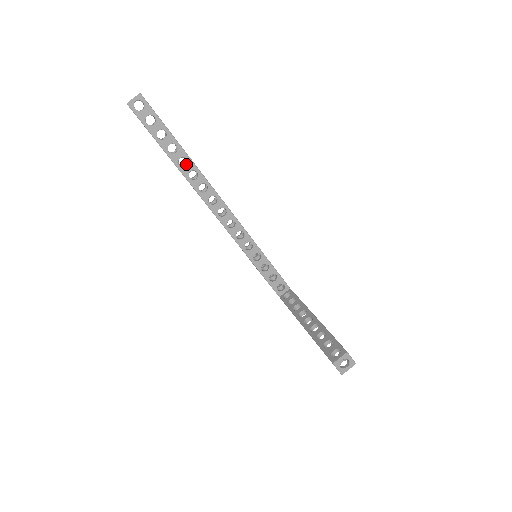
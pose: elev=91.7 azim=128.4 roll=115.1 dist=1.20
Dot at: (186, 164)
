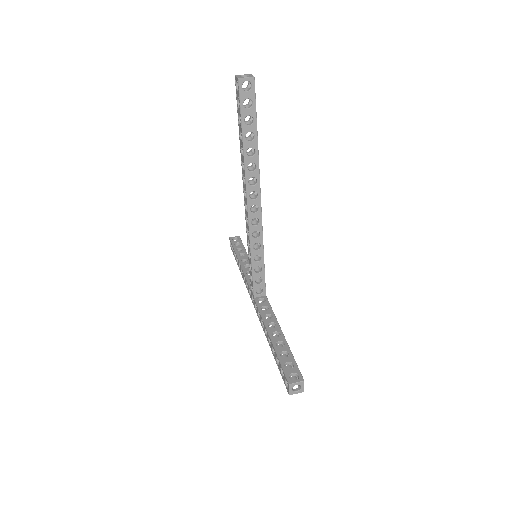
Dot at: (250, 153)
